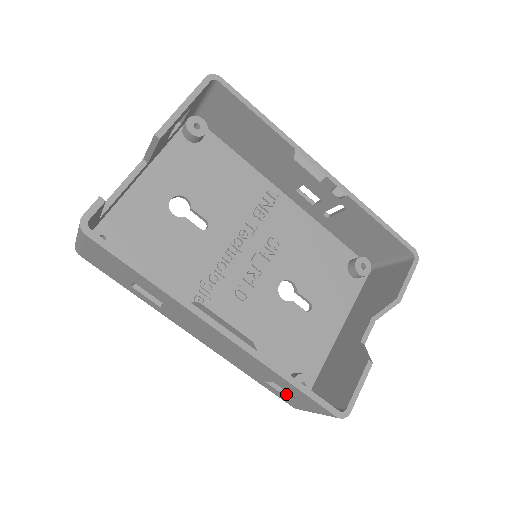
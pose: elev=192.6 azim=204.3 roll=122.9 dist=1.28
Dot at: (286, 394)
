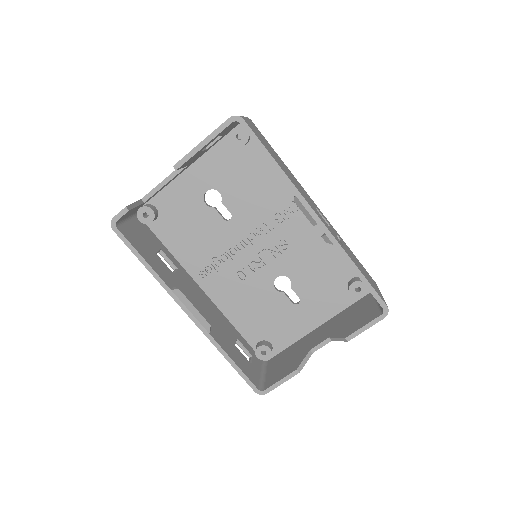
Dot at: (247, 354)
